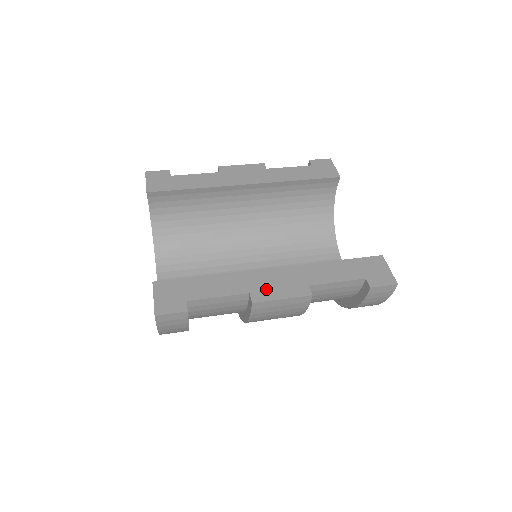
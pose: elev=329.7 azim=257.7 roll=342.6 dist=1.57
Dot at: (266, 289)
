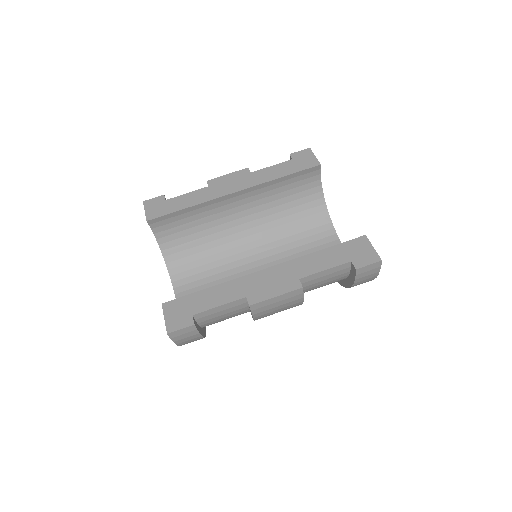
Dot at: (260, 290)
